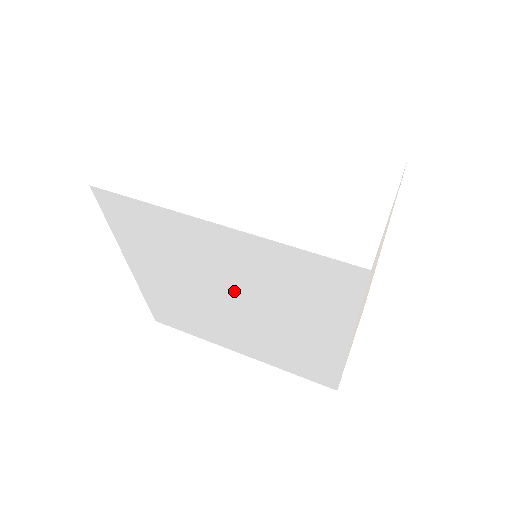
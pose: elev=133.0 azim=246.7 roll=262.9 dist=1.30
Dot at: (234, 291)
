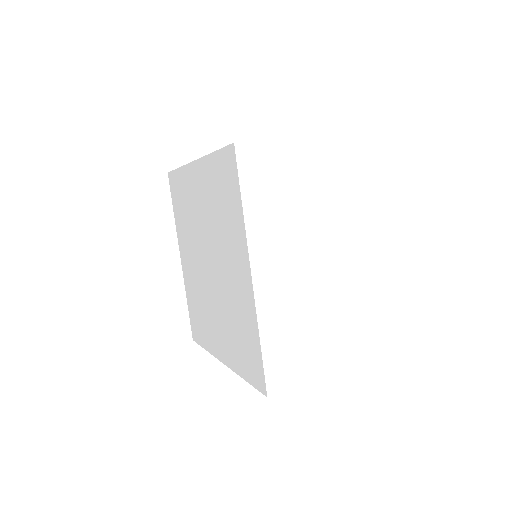
Dot at: (217, 271)
